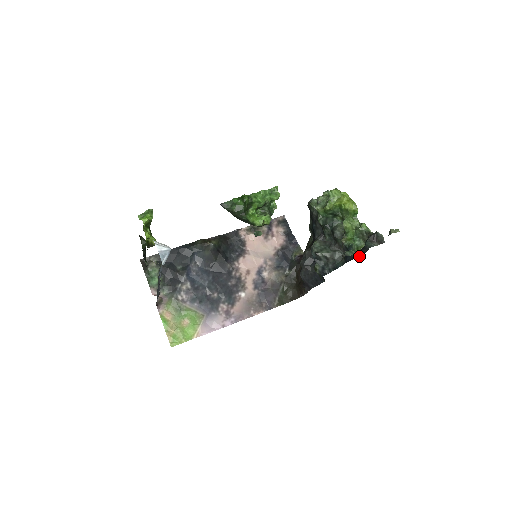
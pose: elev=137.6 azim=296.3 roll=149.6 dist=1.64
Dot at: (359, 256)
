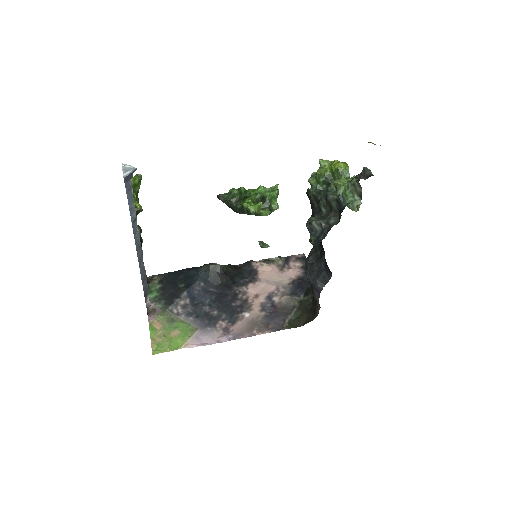
Dot at: occluded
